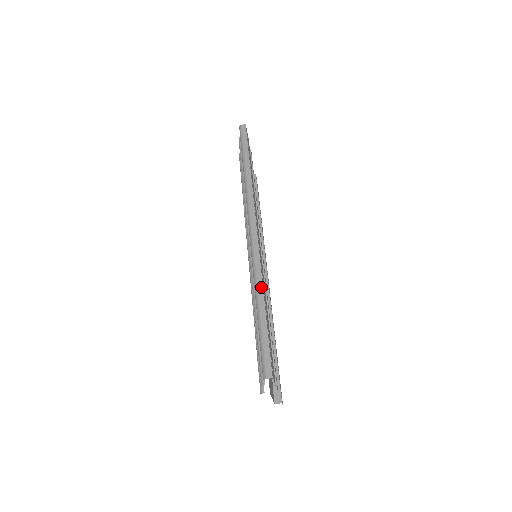
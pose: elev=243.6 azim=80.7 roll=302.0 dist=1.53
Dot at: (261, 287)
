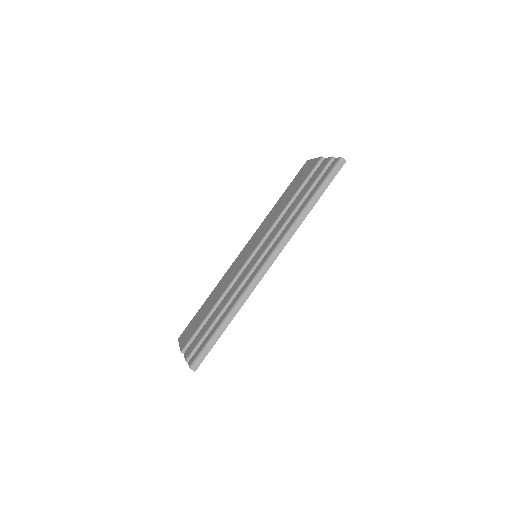
Dot at: (237, 311)
